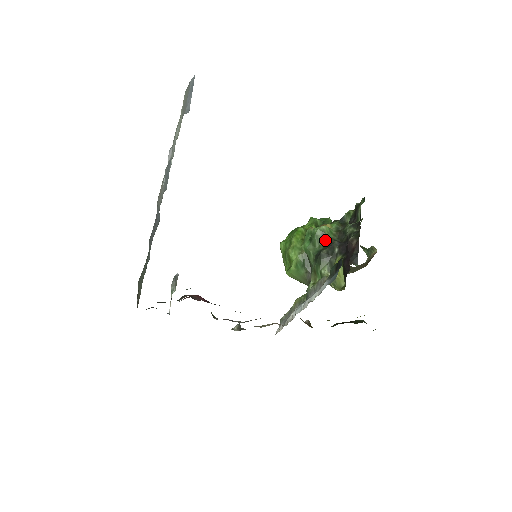
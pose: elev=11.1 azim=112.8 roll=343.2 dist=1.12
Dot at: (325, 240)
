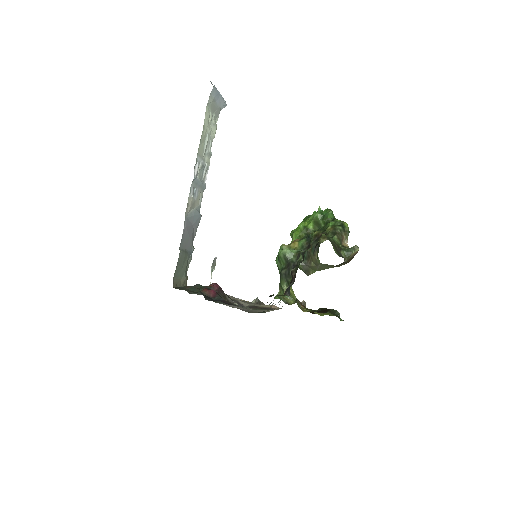
Dot at: (286, 261)
